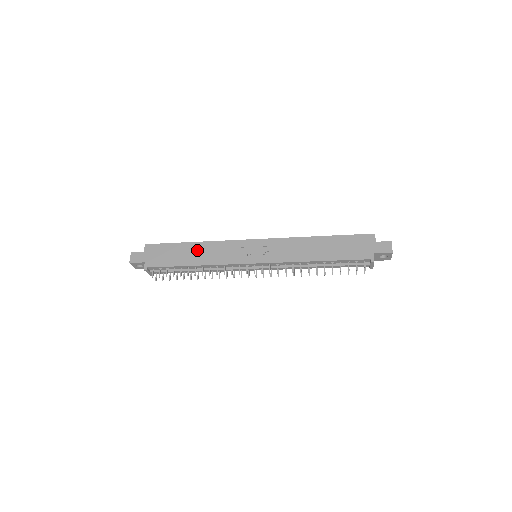
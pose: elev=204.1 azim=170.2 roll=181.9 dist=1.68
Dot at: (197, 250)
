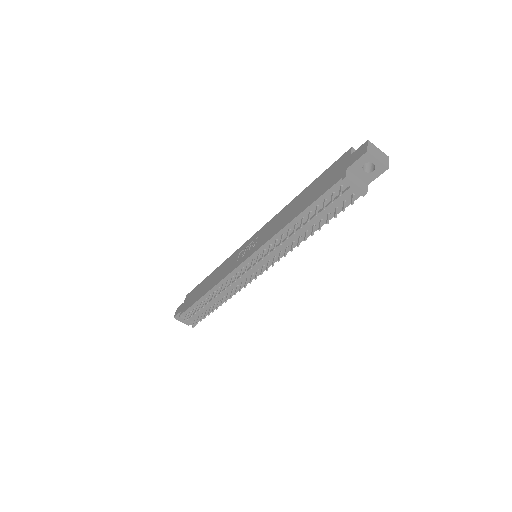
Dot at: (212, 278)
